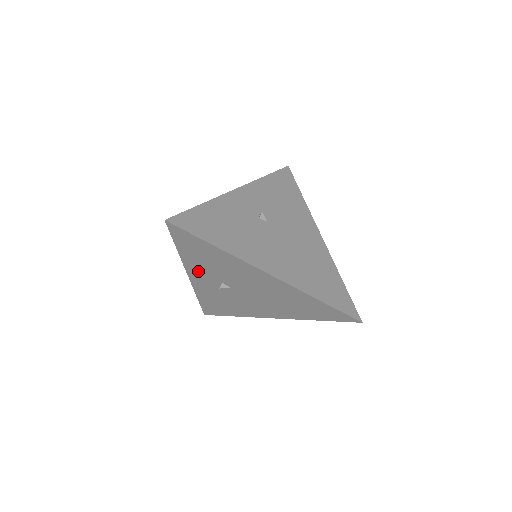
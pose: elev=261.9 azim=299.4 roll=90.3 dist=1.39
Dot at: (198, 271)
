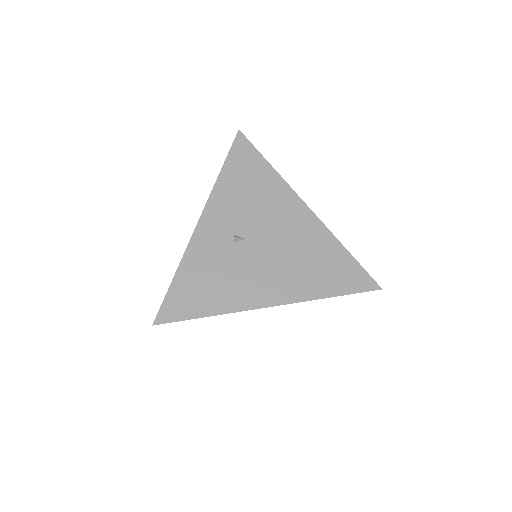
Dot at: occluded
